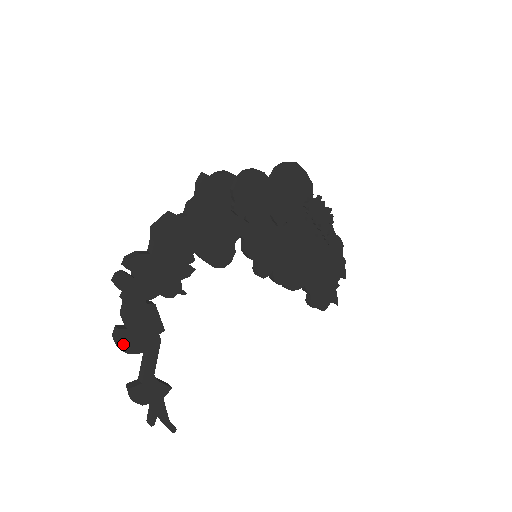
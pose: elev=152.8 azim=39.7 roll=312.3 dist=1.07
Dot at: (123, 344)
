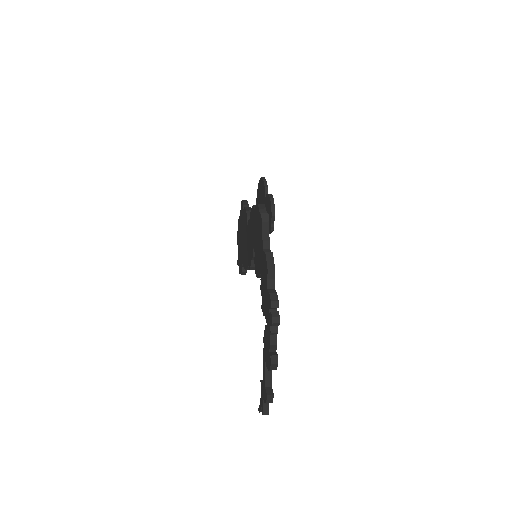
Dot at: occluded
